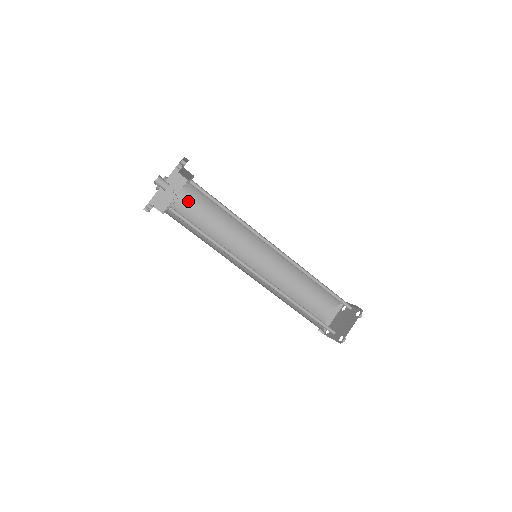
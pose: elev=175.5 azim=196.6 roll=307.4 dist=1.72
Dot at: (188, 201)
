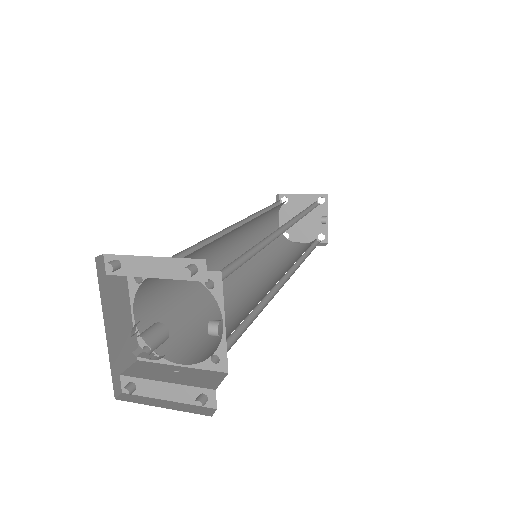
Dot at: (149, 295)
